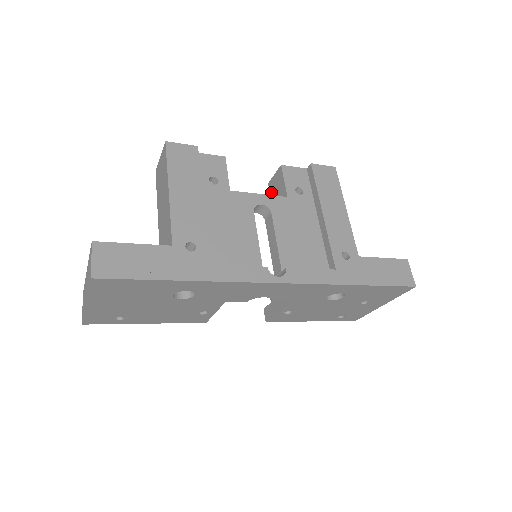
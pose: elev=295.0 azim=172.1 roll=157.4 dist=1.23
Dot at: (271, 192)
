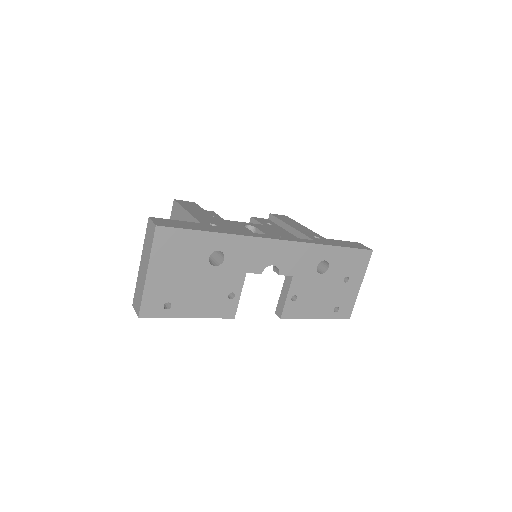
Dot at: occluded
